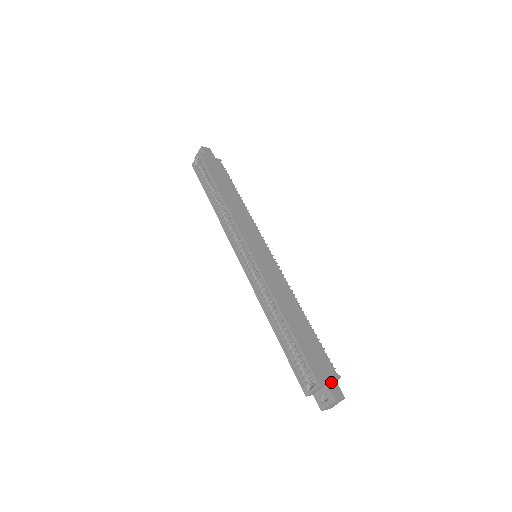
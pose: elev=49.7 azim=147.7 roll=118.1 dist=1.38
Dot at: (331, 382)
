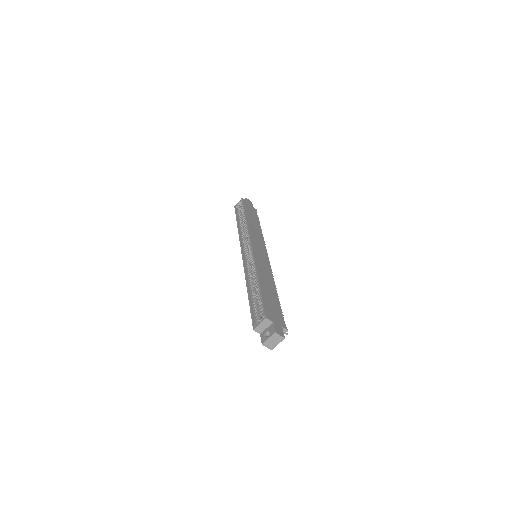
Dot at: (277, 324)
